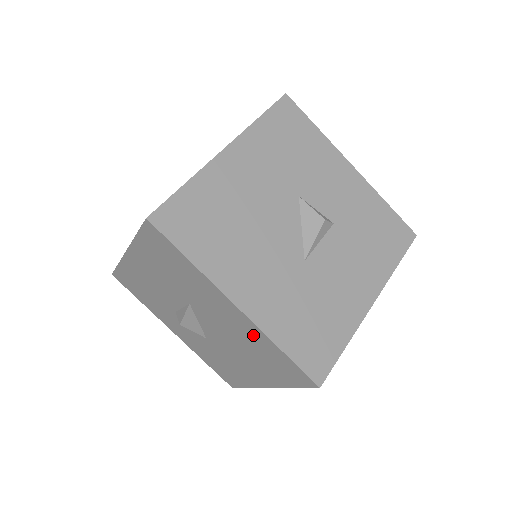
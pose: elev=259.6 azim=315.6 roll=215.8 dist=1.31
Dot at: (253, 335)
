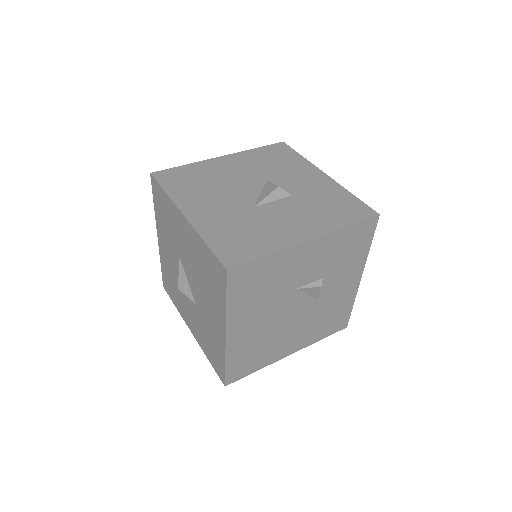
Dot at: (196, 245)
